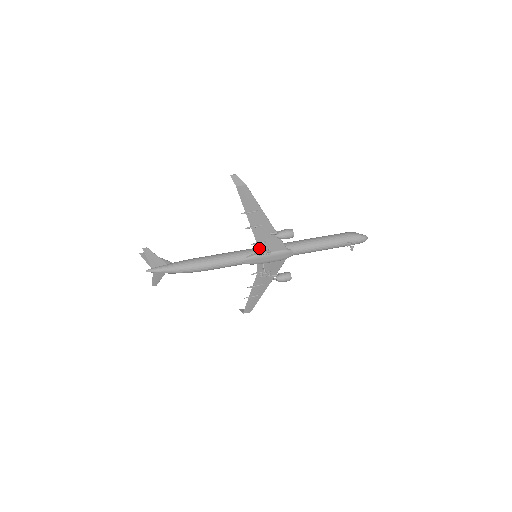
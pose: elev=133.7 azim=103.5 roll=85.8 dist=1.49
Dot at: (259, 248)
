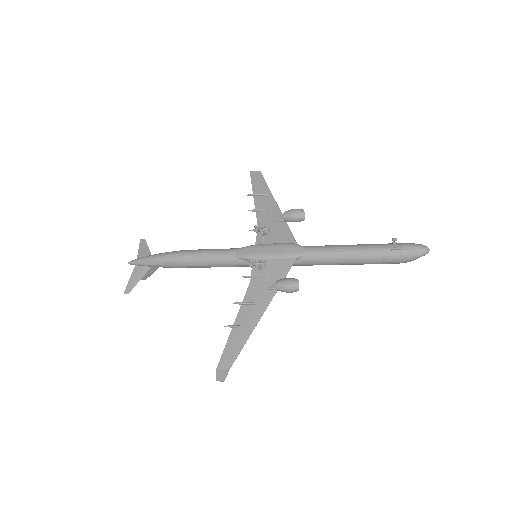
Dot at: (260, 238)
